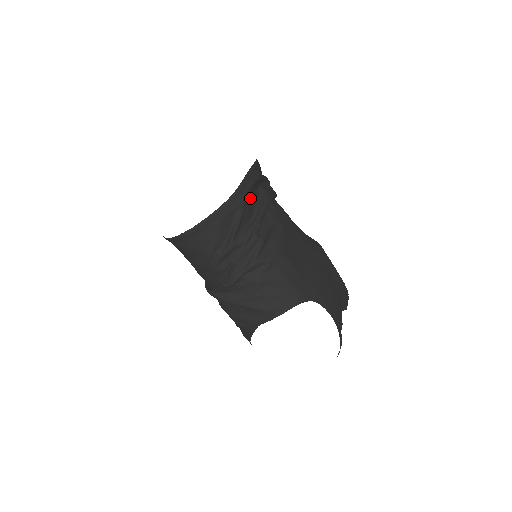
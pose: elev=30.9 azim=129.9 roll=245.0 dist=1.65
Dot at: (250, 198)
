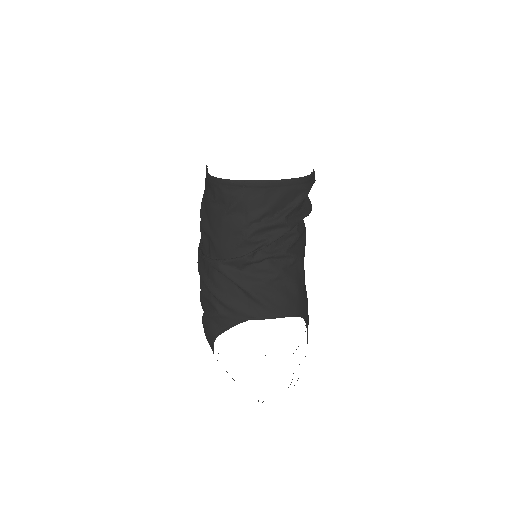
Dot at: occluded
